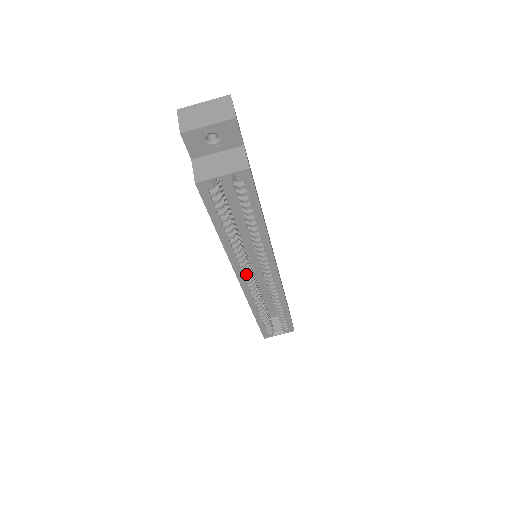
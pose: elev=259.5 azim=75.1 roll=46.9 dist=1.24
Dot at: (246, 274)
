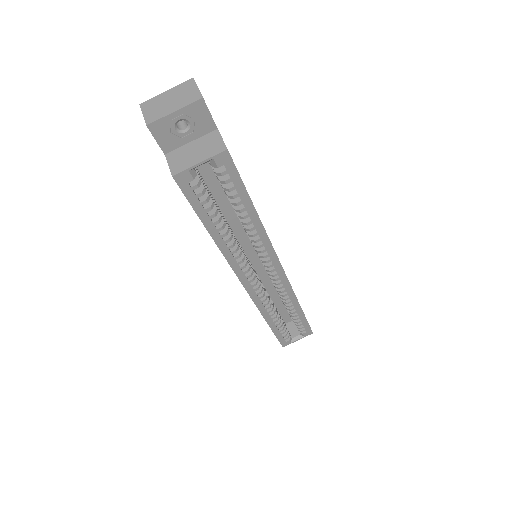
Dot at: (249, 275)
